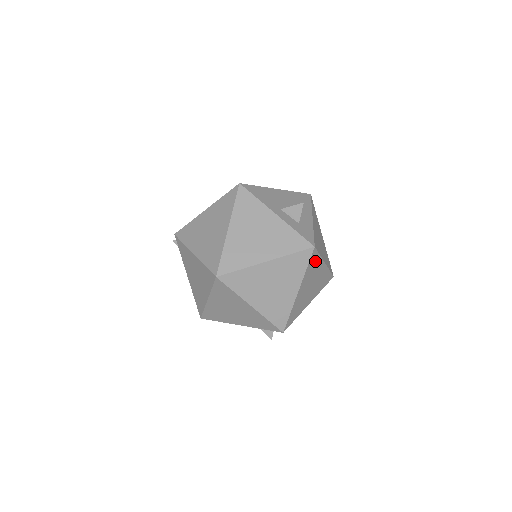
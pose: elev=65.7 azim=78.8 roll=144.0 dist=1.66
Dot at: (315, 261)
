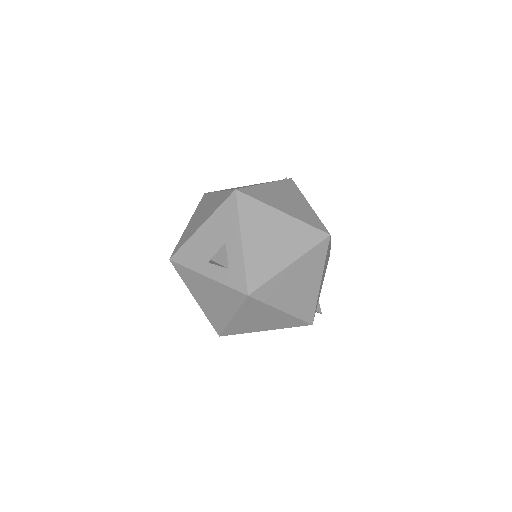
Dot at: (270, 287)
